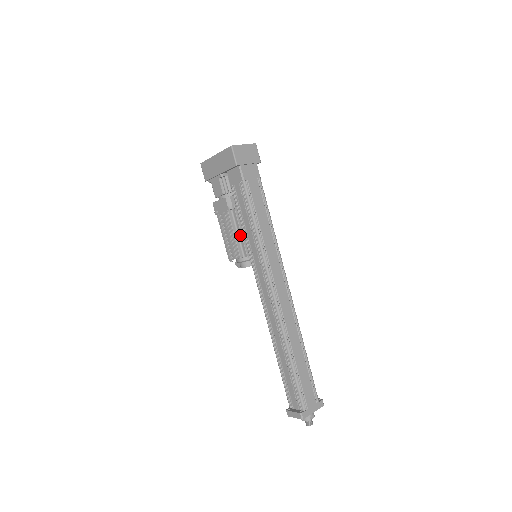
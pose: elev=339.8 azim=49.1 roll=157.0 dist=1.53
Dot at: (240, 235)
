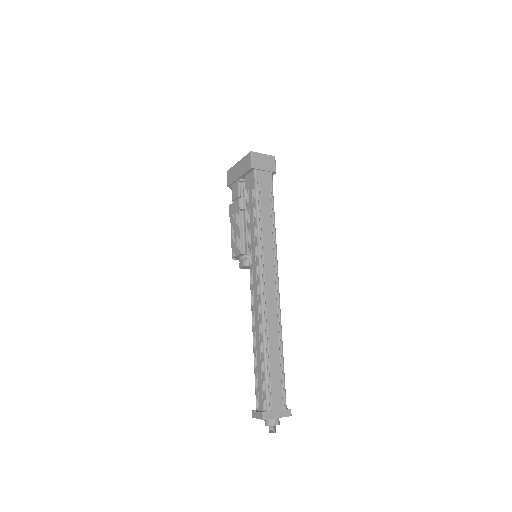
Dot at: (245, 234)
